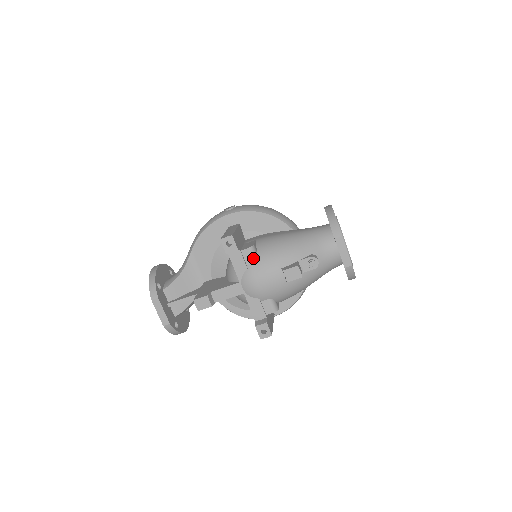
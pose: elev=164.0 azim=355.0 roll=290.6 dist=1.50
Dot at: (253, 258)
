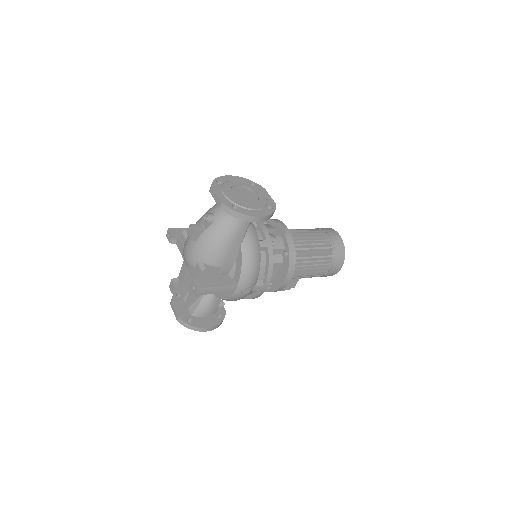
Dot at: (185, 238)
